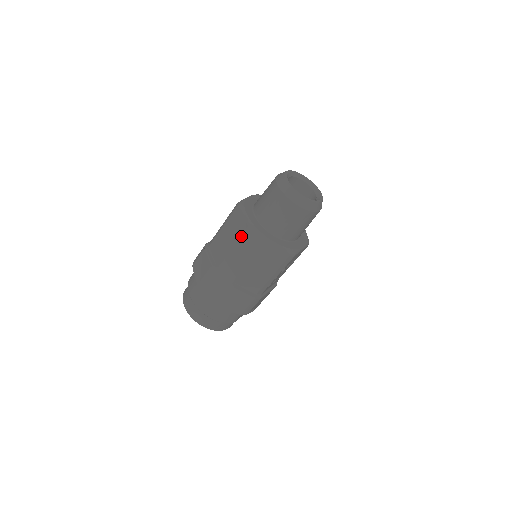
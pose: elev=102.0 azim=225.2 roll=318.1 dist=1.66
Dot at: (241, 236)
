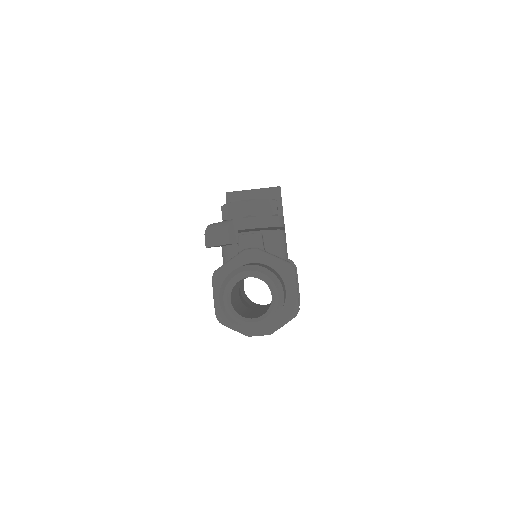
Dot at: occluded
